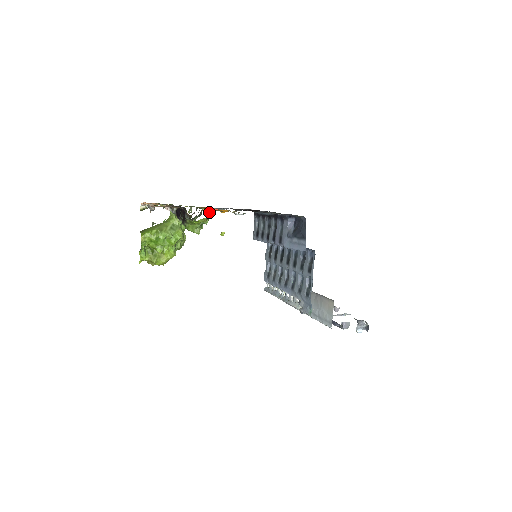
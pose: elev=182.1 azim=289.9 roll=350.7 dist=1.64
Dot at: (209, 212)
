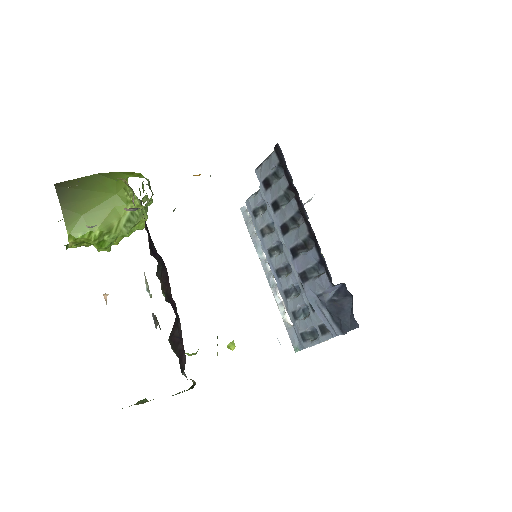
Dot at: occluded
